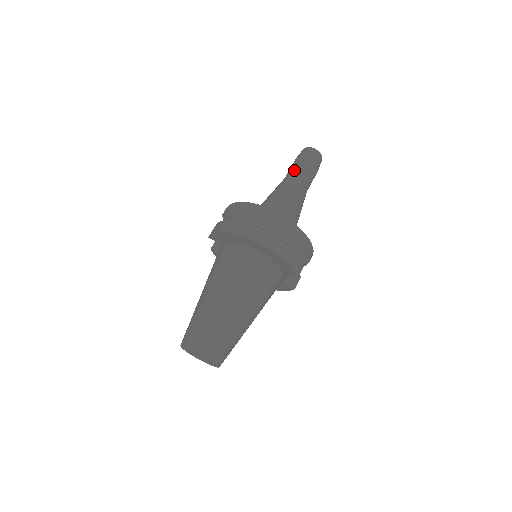
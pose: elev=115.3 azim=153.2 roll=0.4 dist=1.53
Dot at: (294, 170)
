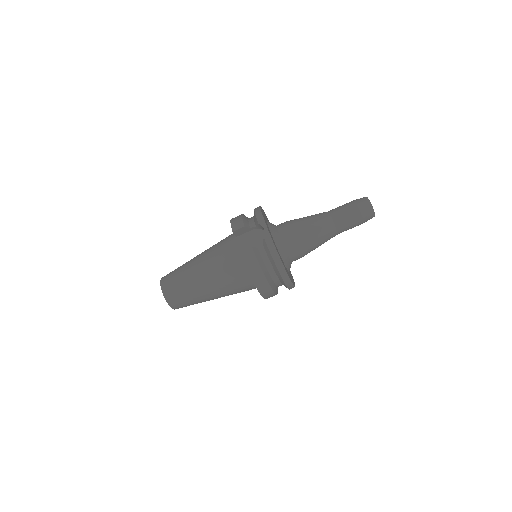
Dot at: (344, 226)
